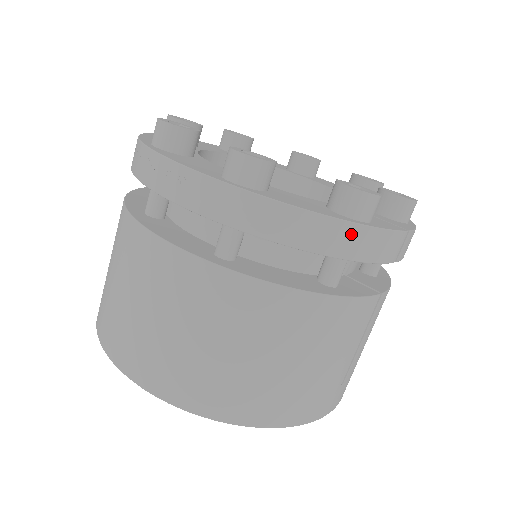
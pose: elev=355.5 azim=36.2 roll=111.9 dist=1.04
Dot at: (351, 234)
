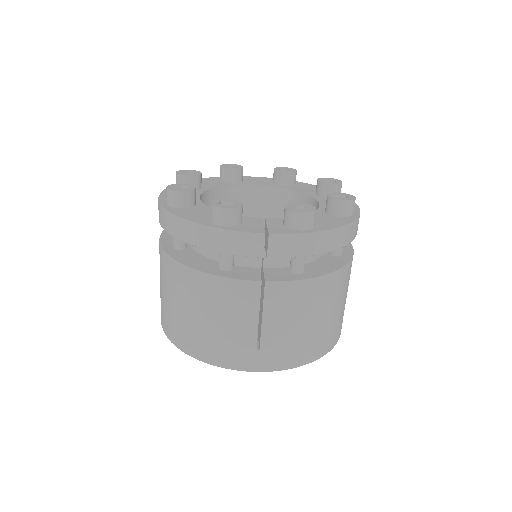
Dot at: (206, 233)
